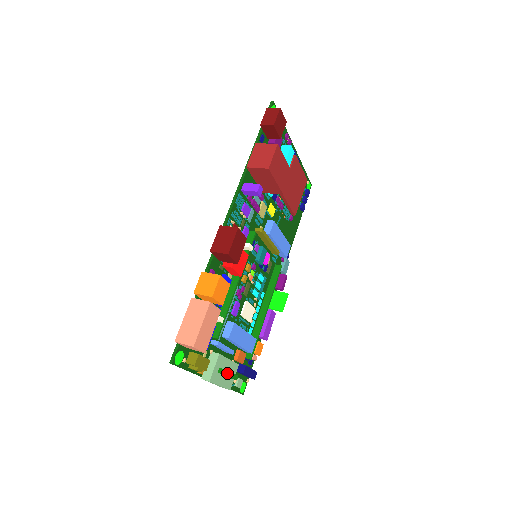
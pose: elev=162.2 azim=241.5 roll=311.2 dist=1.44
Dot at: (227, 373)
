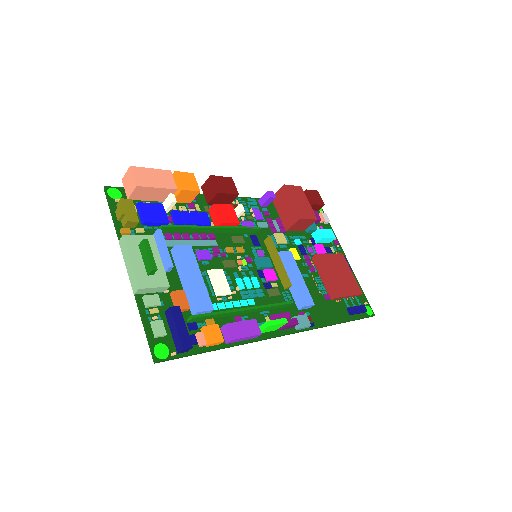
Dot at: (146, 243)
